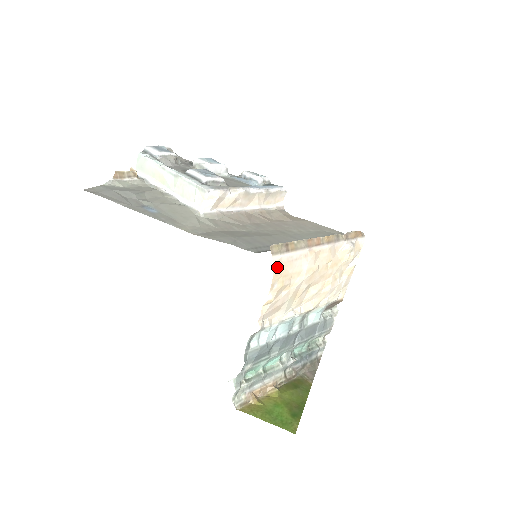
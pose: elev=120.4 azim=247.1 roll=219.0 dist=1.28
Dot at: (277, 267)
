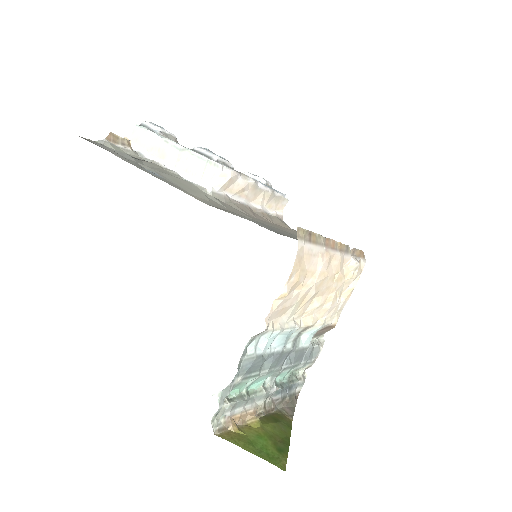
Dot at: (299, 255)
